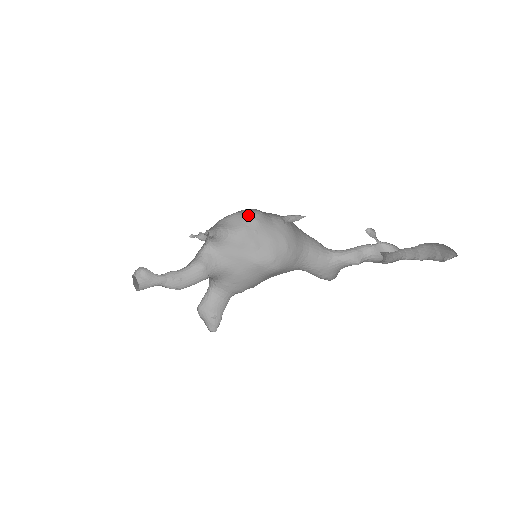
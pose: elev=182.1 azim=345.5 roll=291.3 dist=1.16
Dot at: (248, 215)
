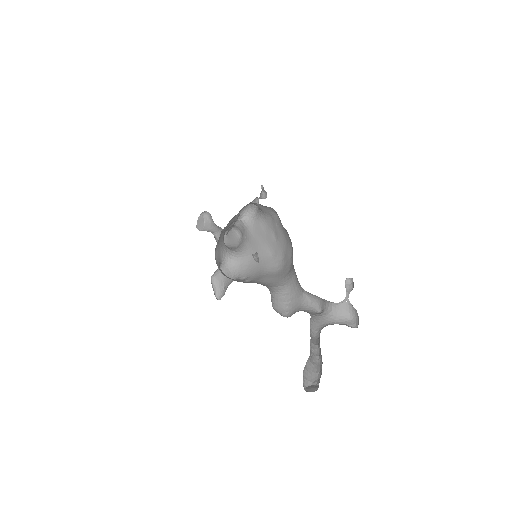
Dot at: (270, 208)
